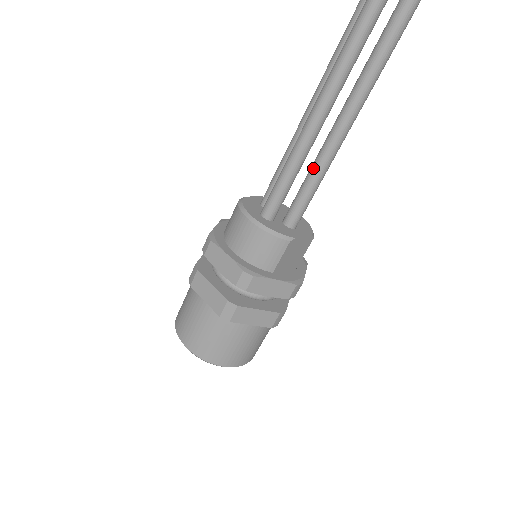
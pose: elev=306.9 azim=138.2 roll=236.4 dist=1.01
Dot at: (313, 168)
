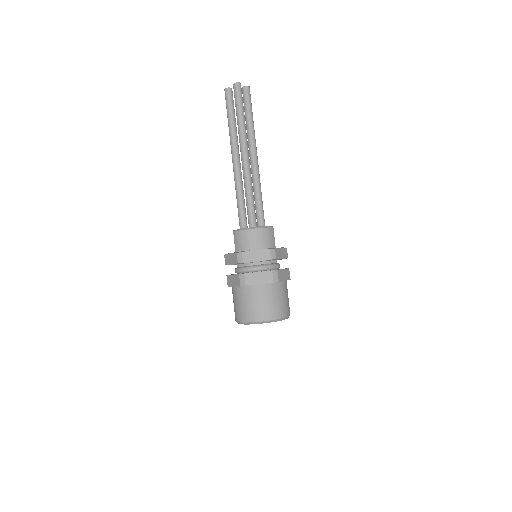
Dot at: (257, 194)
